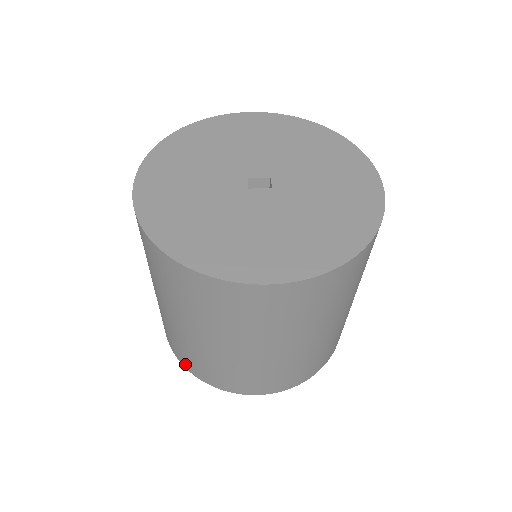
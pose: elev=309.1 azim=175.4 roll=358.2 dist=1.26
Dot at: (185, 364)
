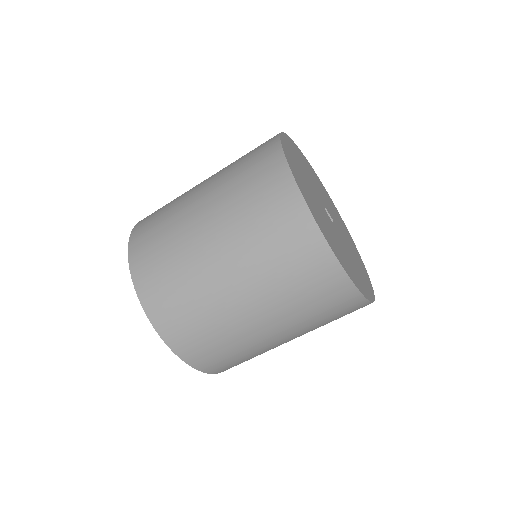
Dot at: (137, 265)
